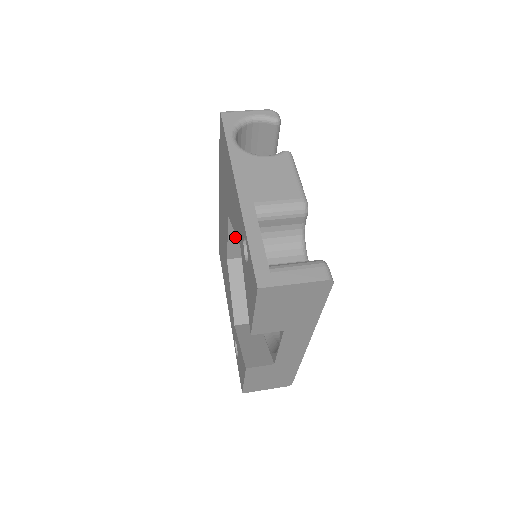
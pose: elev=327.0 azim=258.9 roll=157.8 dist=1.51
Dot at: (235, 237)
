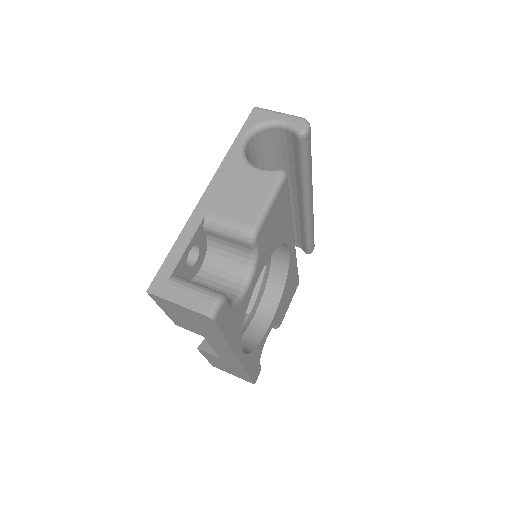
Dot at: occluded
